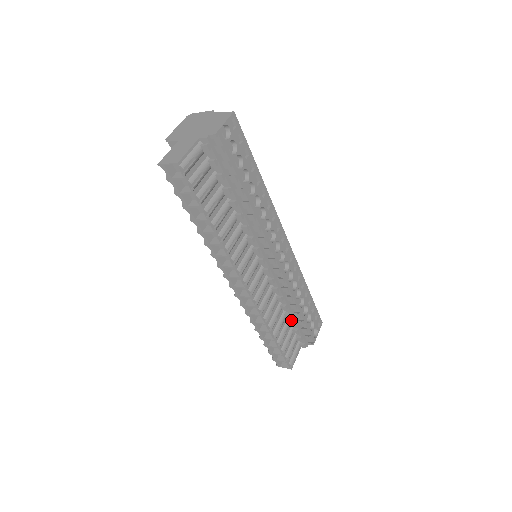
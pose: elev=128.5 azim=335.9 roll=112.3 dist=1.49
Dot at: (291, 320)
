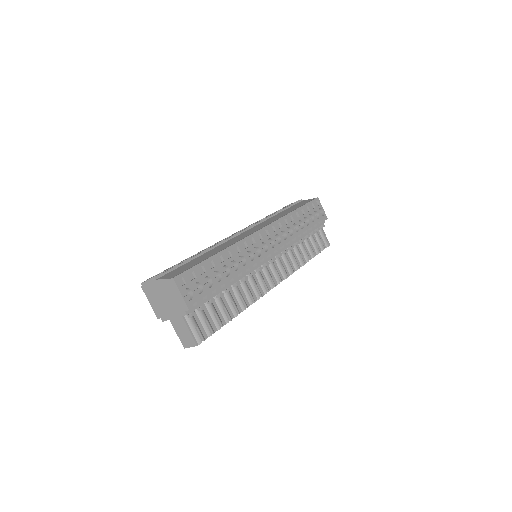
Dot at: (305, 236)
